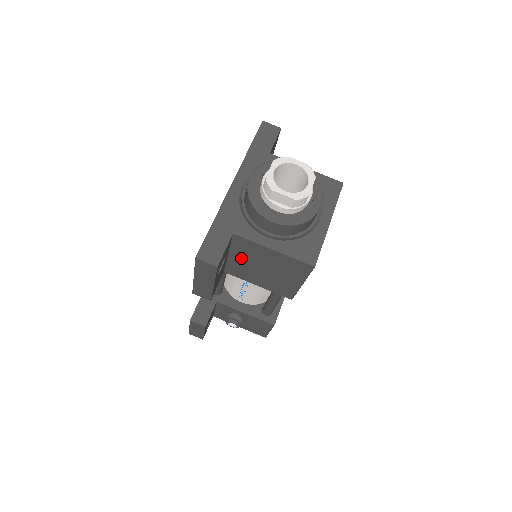
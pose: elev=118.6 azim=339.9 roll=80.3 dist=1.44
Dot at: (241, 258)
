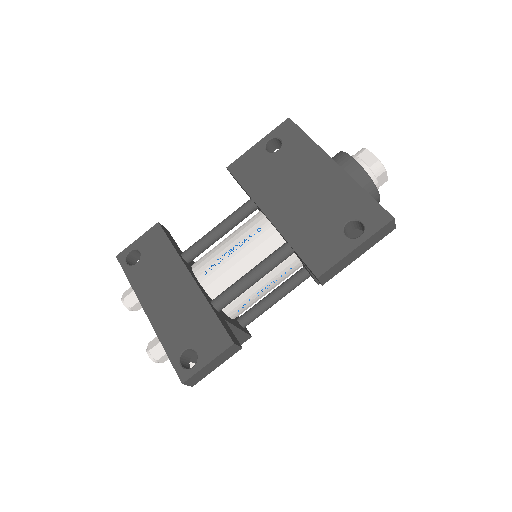
Dot at: occluded
